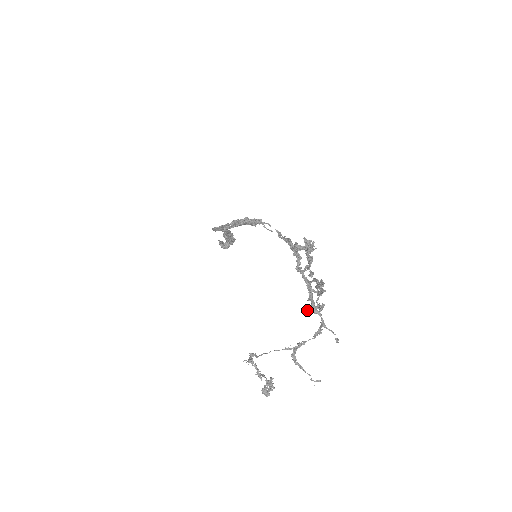
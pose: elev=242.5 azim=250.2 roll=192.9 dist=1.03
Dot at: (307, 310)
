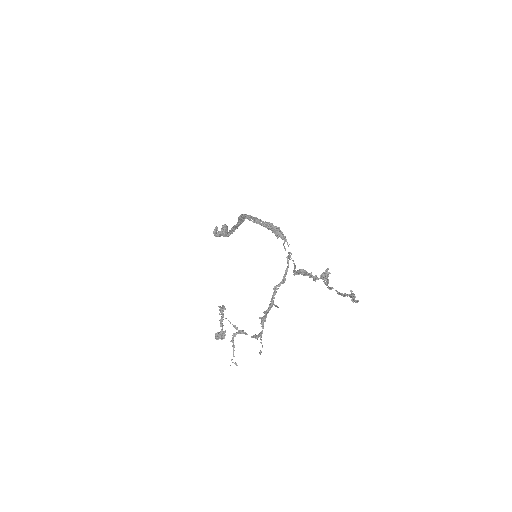
Dot at: (261, 317)
